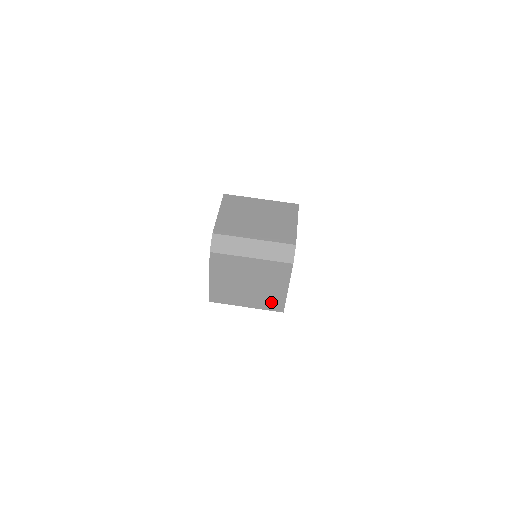
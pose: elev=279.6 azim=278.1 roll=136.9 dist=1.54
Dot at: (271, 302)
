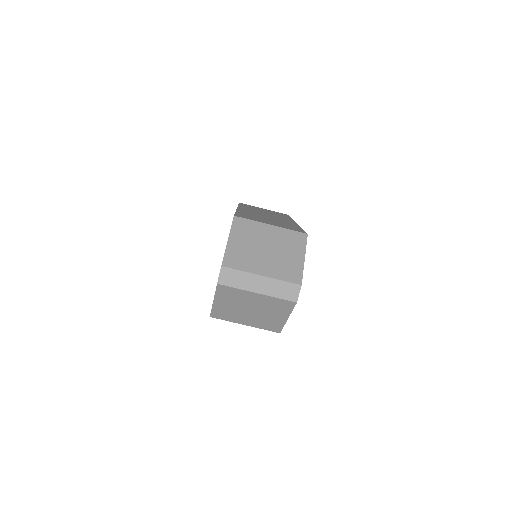
Dot at: (270, 325)
